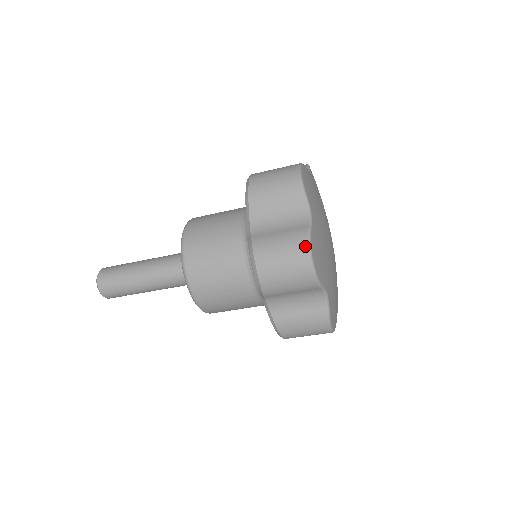
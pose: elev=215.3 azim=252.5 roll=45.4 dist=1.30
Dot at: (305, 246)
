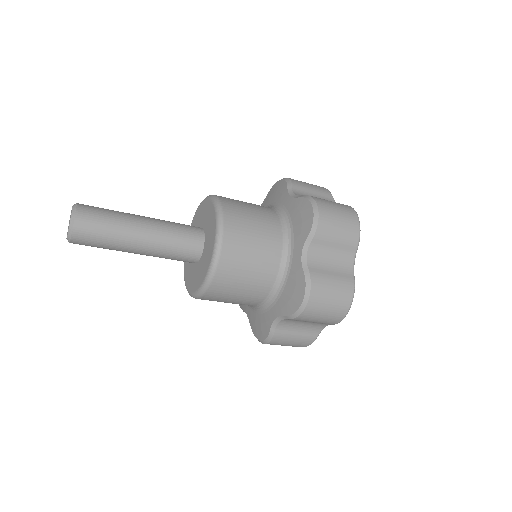
Dot at: (352, 208)
